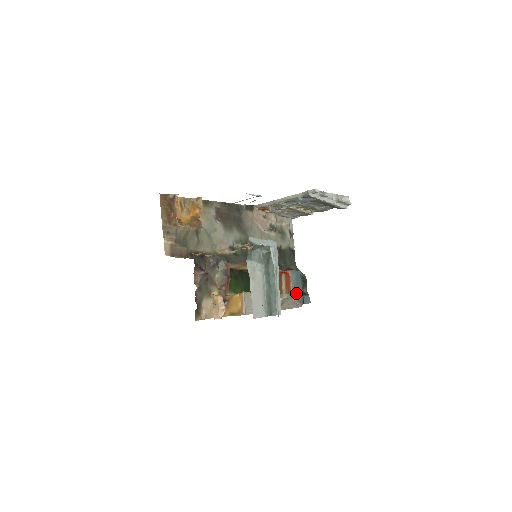
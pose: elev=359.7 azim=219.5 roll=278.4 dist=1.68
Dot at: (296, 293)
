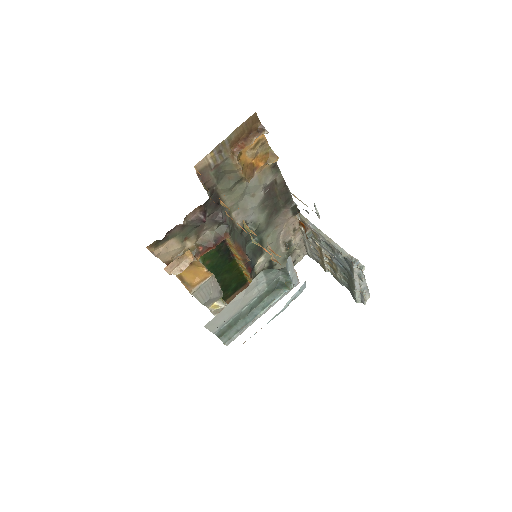
Dot at: occluded
